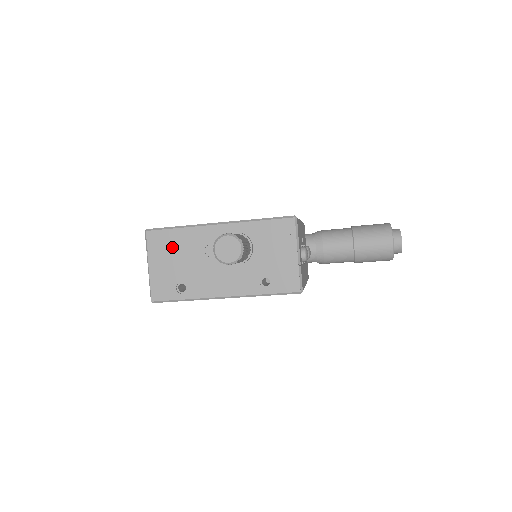
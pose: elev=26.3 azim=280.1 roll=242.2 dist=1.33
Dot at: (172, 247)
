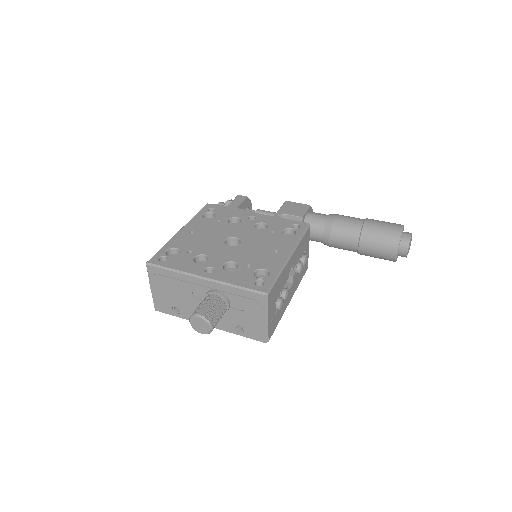
Dot at: (167, 283)
